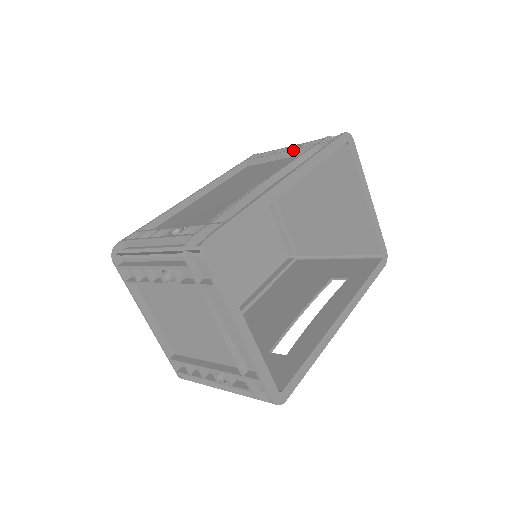
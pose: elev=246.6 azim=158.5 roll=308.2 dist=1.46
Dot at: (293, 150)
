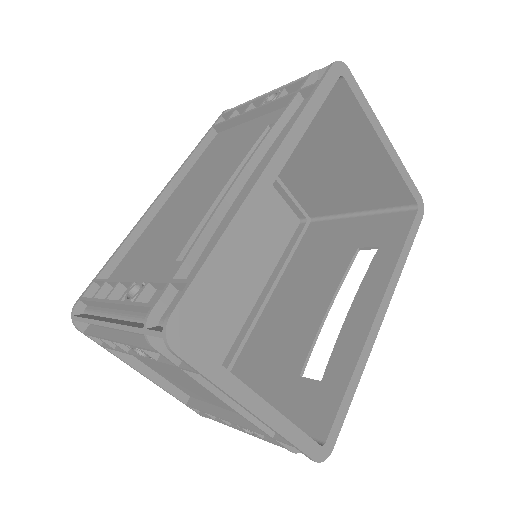
Dot at: (269, 104)
